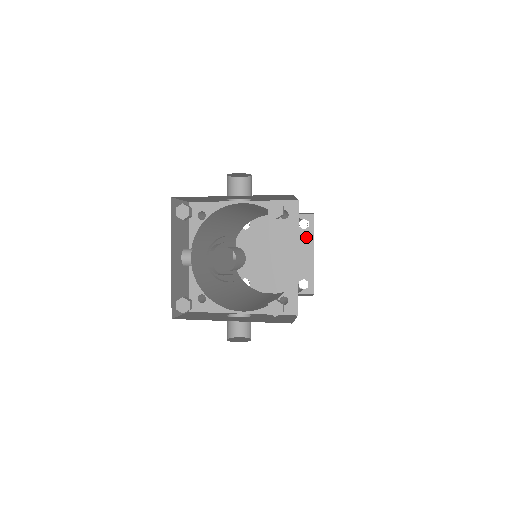
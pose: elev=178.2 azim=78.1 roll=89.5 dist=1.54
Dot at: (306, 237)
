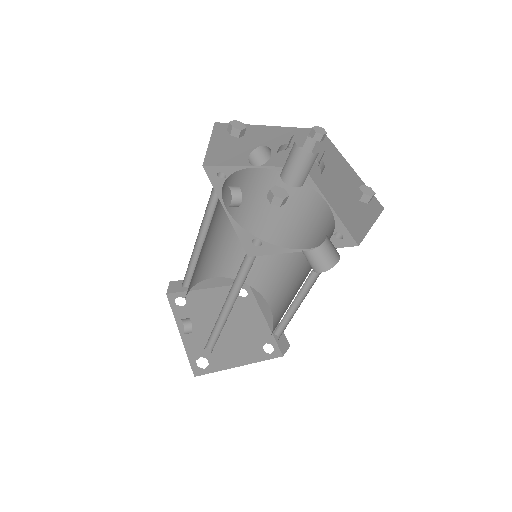
Dot at: (250, 303)
